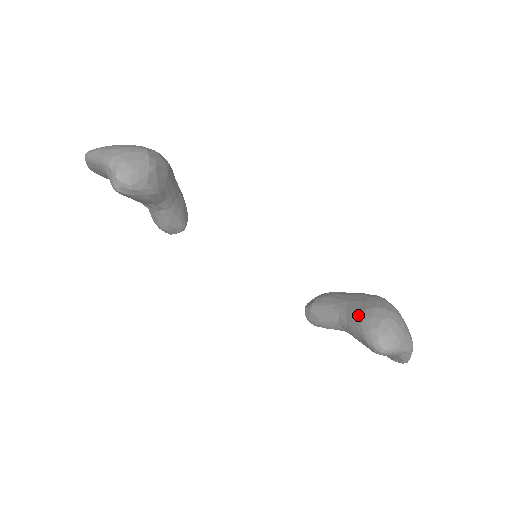
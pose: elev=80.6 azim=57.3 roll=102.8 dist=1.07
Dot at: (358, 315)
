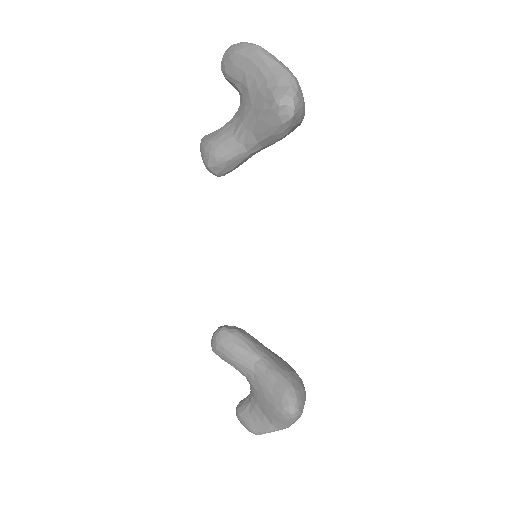
Dot at: (285, 370)
